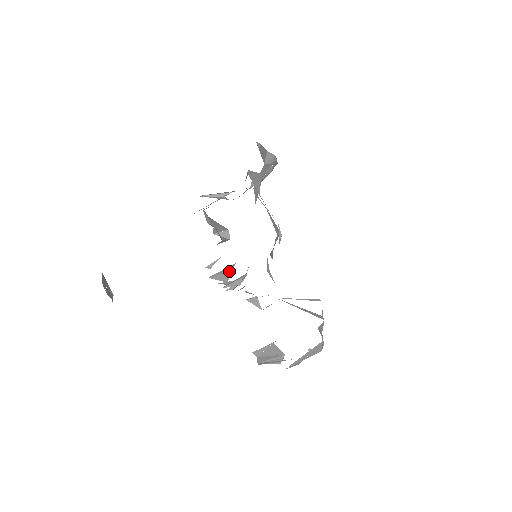
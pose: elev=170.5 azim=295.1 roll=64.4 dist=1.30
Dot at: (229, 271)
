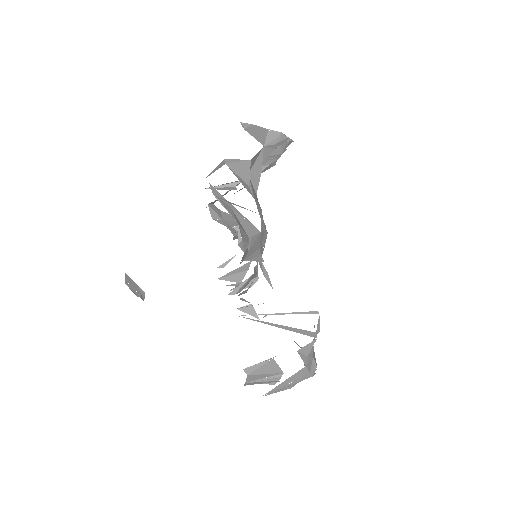
Dot at: (245, 270)
